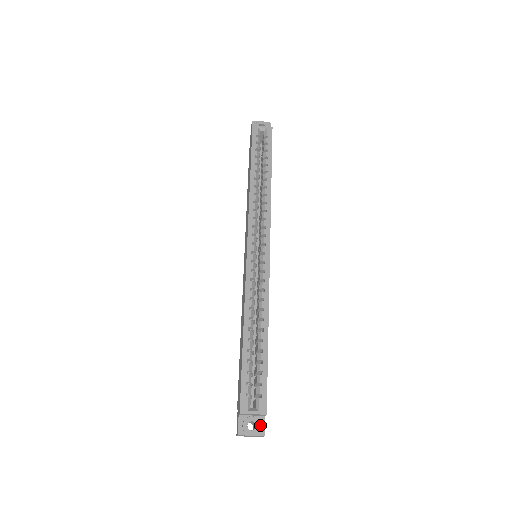
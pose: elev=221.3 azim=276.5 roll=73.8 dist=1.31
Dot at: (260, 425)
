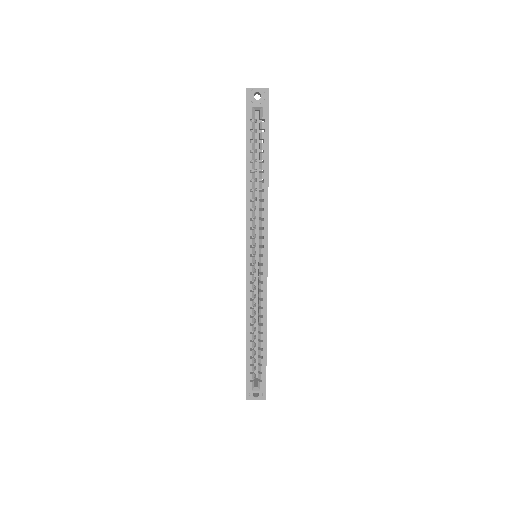
Dot at: (262, 394)
